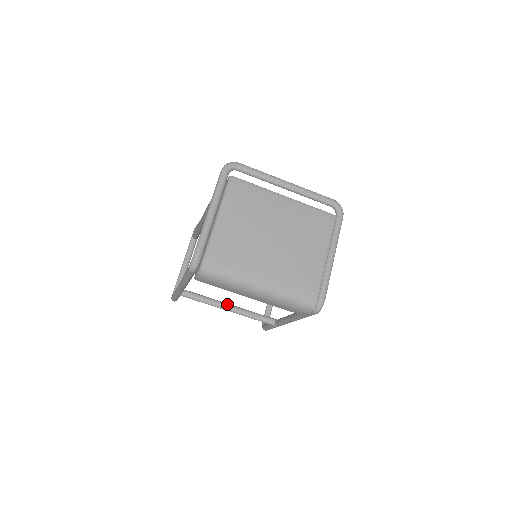
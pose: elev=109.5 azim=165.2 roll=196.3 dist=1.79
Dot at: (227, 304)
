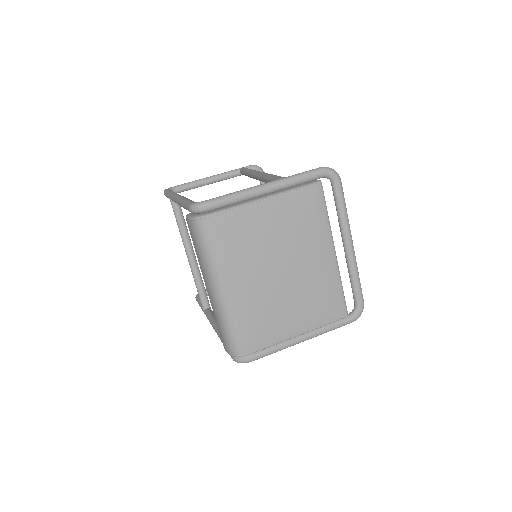
Dot at: (193, 252)
